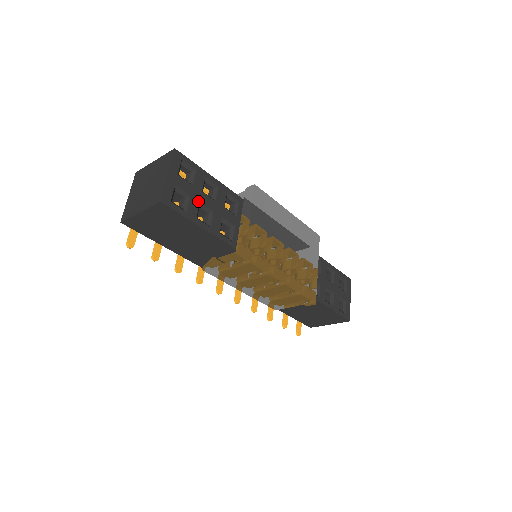
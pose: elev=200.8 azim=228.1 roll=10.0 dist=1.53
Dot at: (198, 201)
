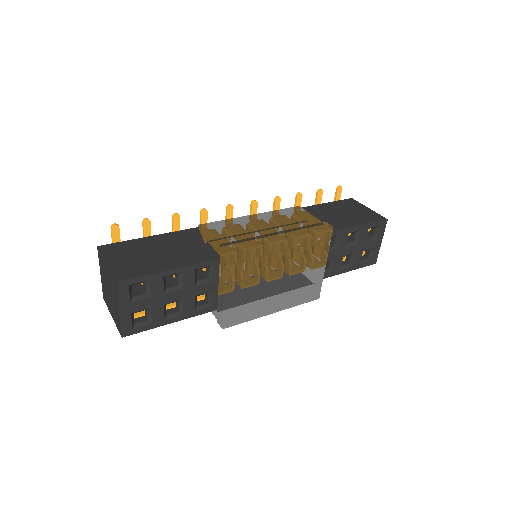
Dot at: (162, 305)
